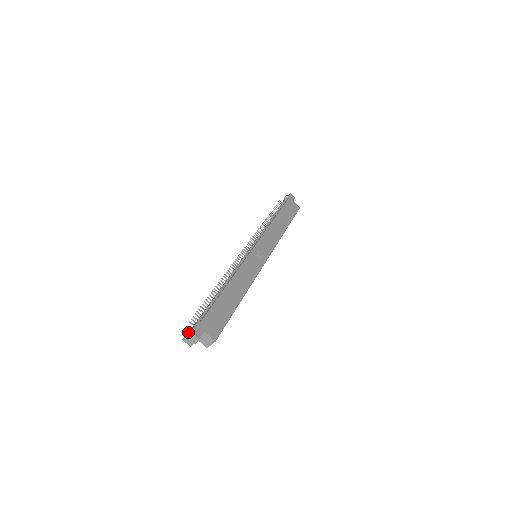
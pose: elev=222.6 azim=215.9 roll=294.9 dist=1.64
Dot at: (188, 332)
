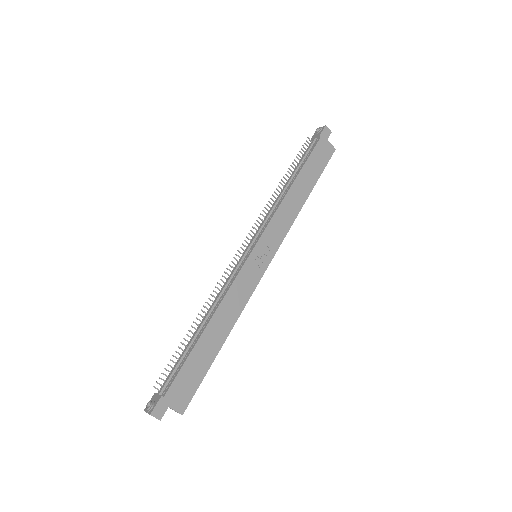
Dot at: (148, 411)
